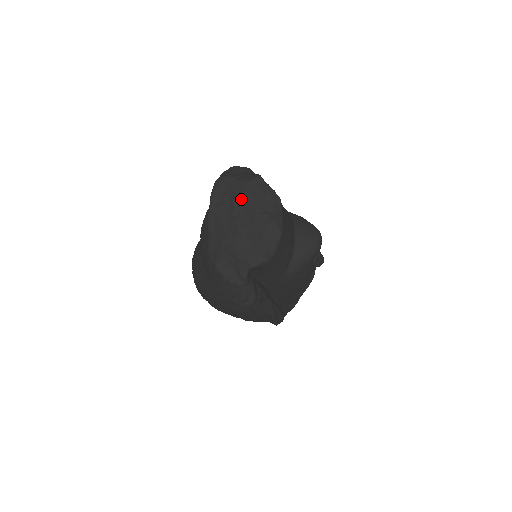
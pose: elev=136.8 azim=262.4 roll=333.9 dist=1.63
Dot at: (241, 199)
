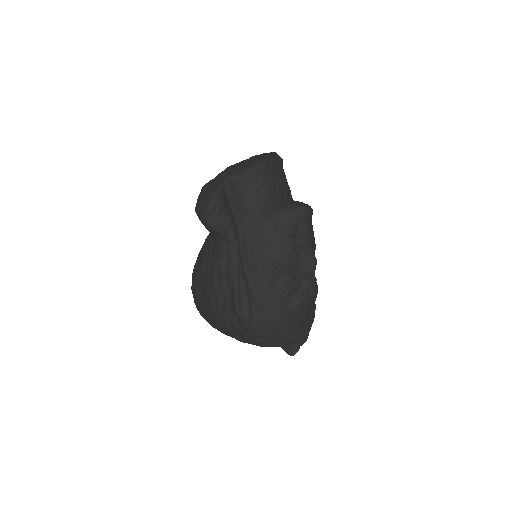
Dot at: (253, 157)
